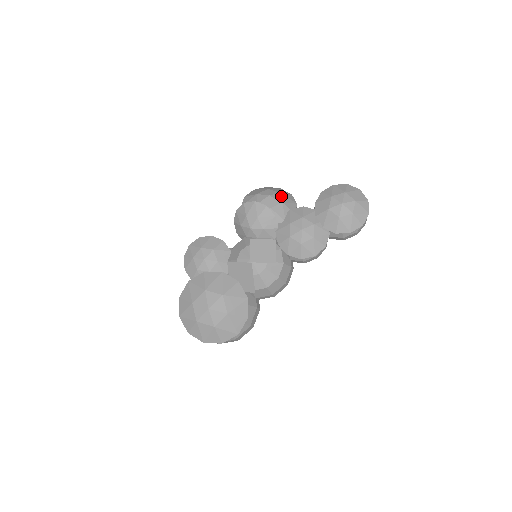
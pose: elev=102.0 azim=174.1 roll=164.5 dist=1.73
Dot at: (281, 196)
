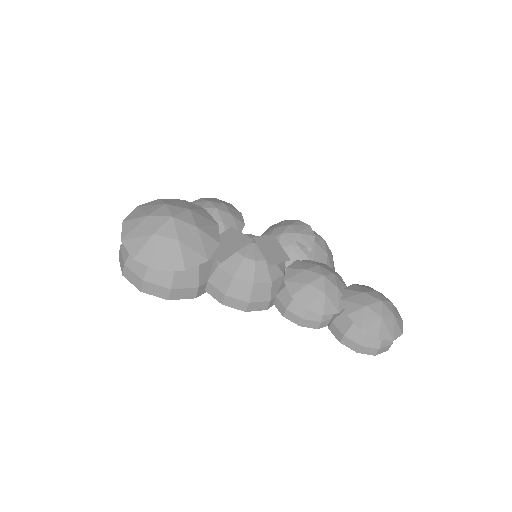
Dot at: (331, 253)
